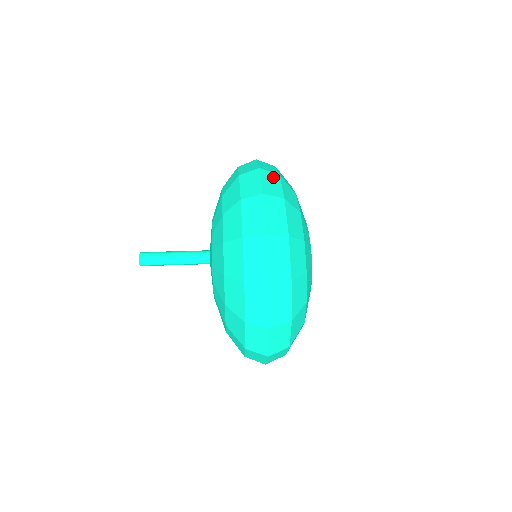
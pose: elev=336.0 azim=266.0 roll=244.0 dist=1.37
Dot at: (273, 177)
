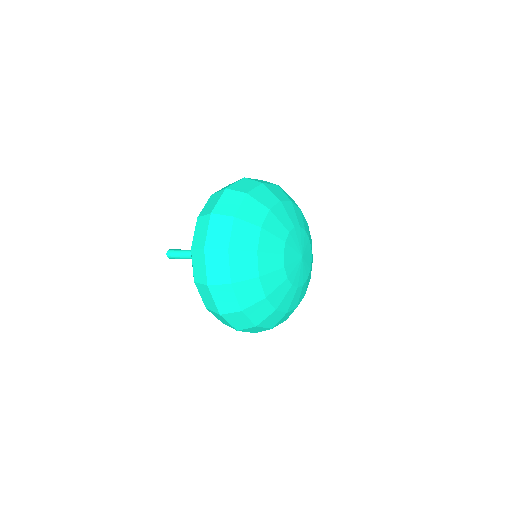
Dot at: occluded
